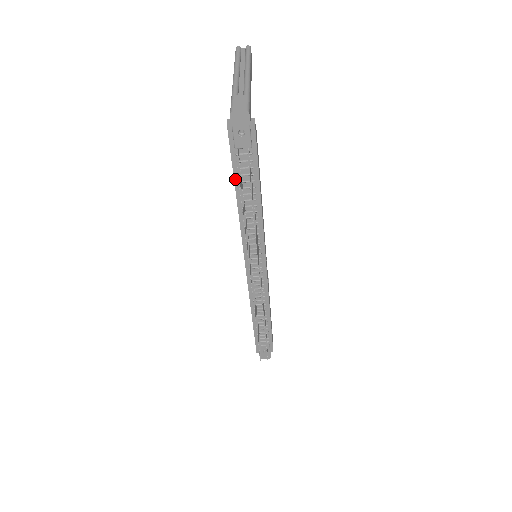
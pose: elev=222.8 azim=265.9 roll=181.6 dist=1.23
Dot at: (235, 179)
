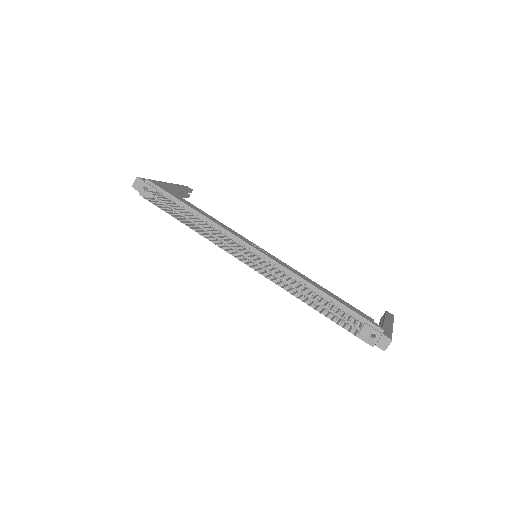
Dot at: occluded
